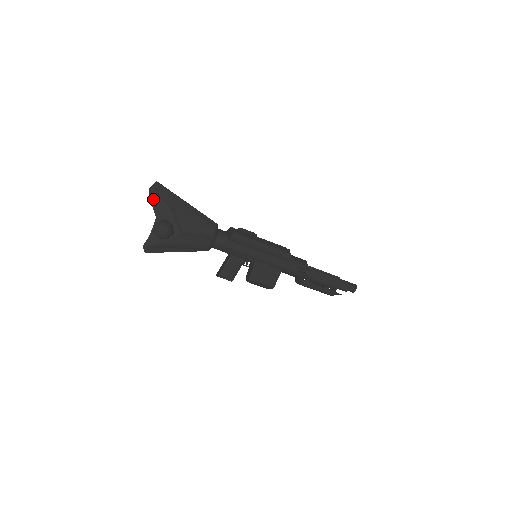
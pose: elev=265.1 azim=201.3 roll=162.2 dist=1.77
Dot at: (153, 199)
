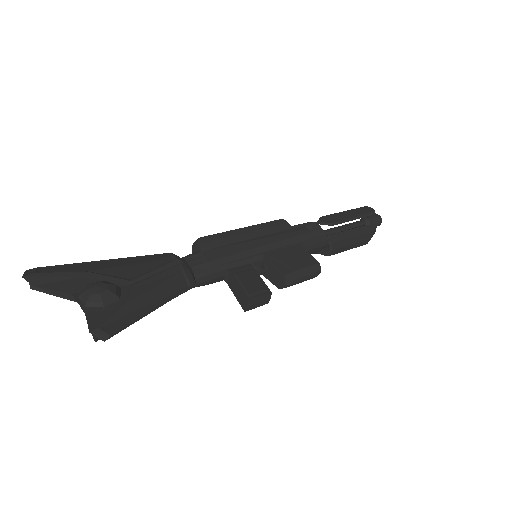
Dot at: (42, 284)
